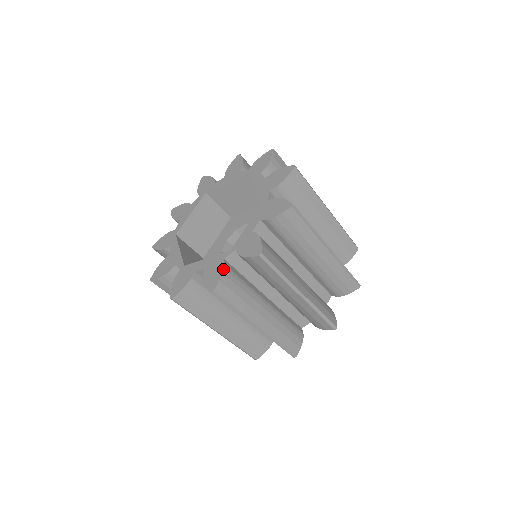
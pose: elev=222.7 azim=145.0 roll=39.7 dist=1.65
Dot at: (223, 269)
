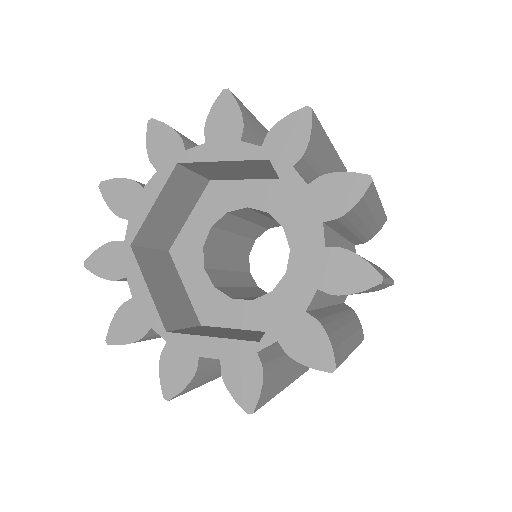
Dot at: (136, 340)
